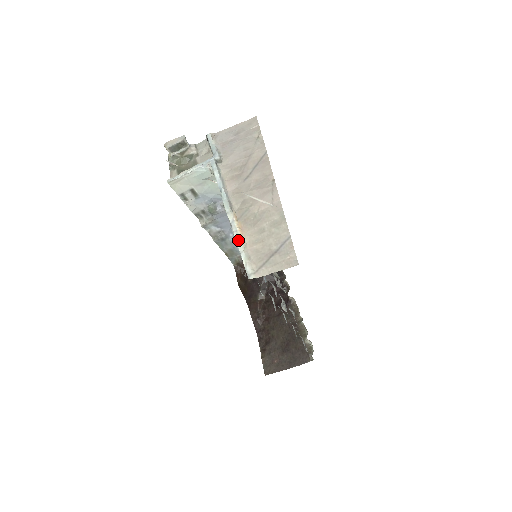
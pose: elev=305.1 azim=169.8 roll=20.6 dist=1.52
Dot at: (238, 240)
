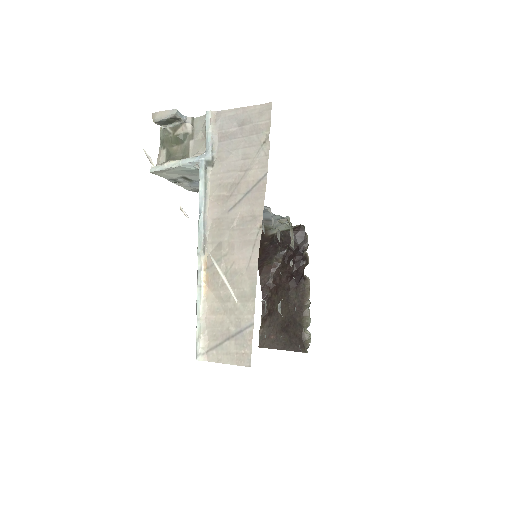
Dot at: (199, 300)
